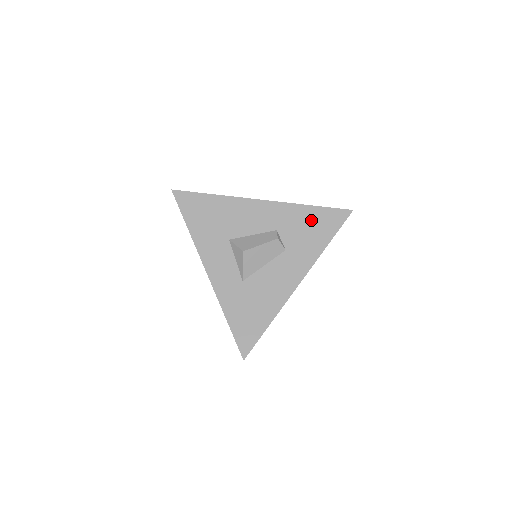
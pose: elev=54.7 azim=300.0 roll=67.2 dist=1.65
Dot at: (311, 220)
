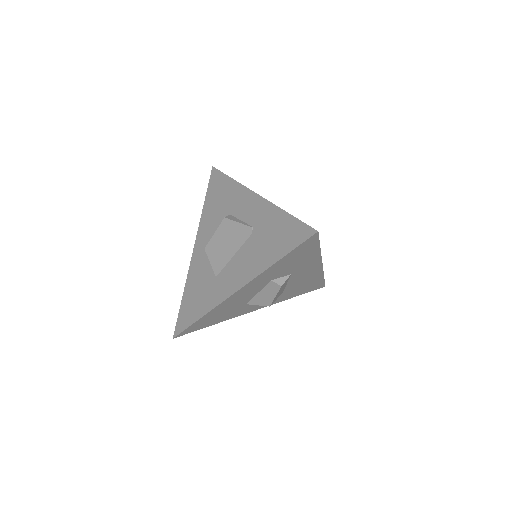
Dot at: (289, 261)
